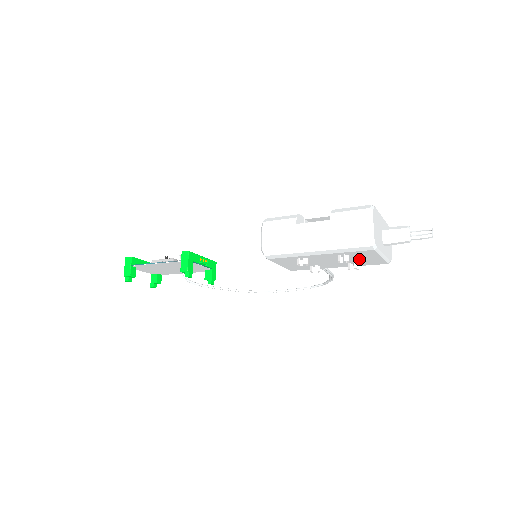
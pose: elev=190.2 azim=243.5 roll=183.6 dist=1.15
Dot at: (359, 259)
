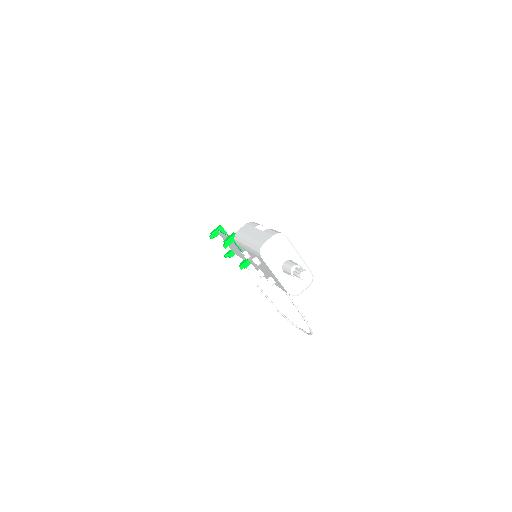
Dot at: (269, 272)
